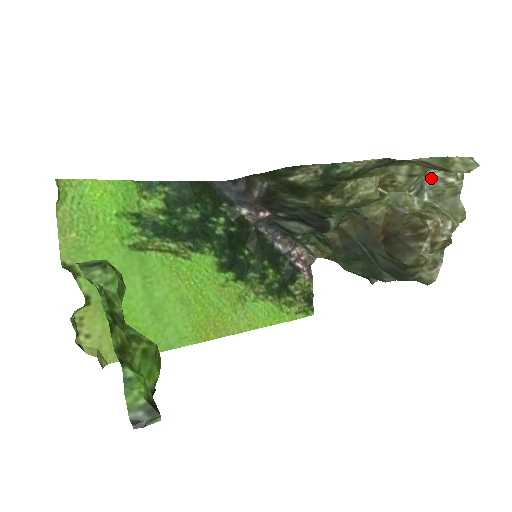
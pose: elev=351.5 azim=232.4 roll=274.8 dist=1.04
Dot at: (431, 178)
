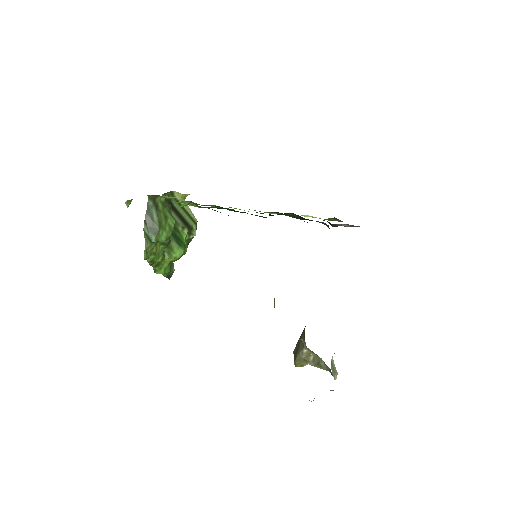
Dot at: occluded
